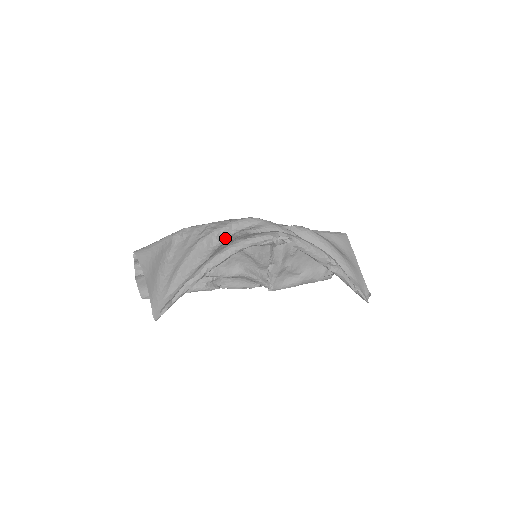
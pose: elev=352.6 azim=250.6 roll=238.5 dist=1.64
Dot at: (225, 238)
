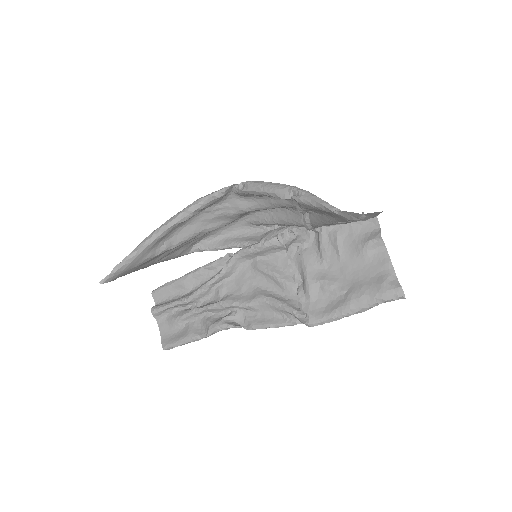
Dot at: (208, 231)
